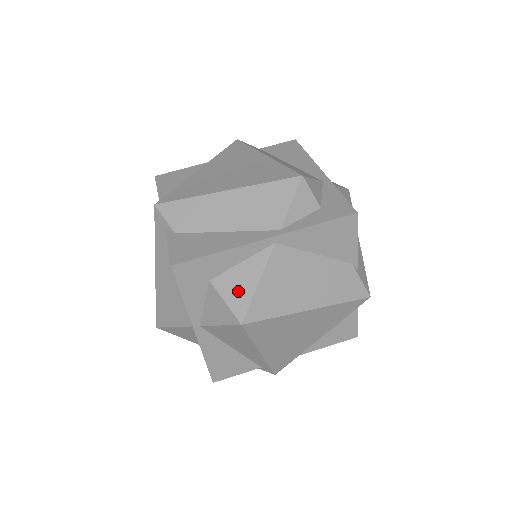
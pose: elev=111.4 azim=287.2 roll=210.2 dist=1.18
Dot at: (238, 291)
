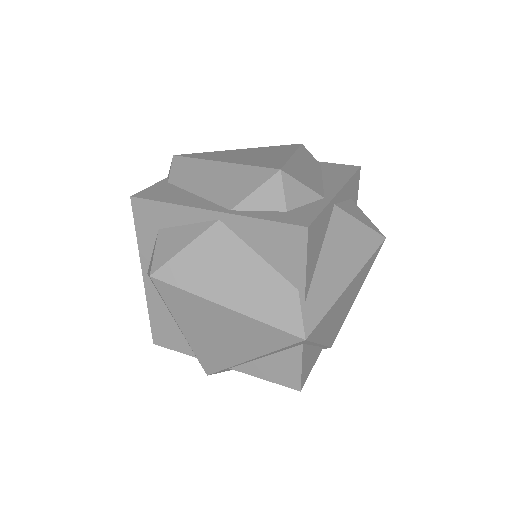
Dot at: (168, 247)
